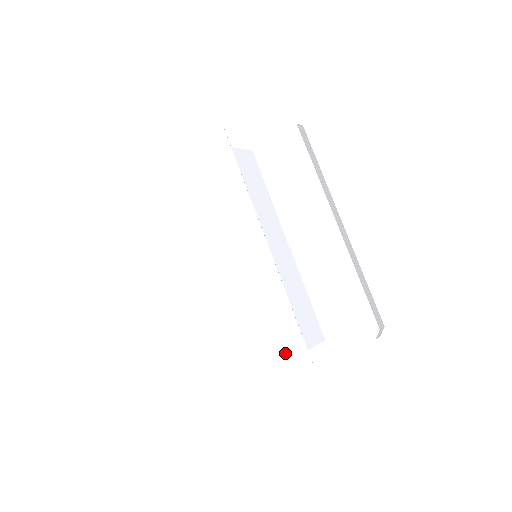
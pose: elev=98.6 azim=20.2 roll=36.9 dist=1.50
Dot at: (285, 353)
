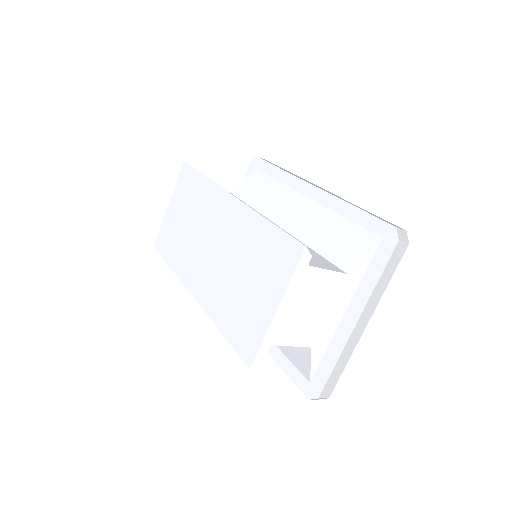
Dot at: (280, 266)
